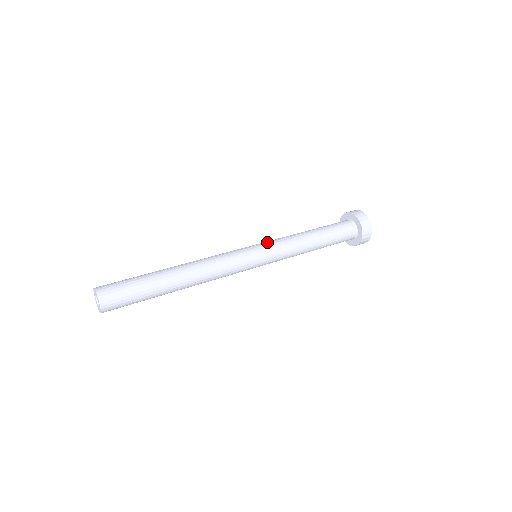
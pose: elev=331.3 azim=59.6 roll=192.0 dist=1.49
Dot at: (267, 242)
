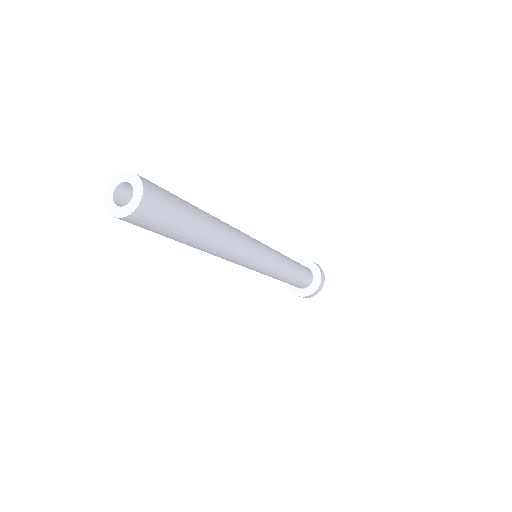
Dot at: occluded
